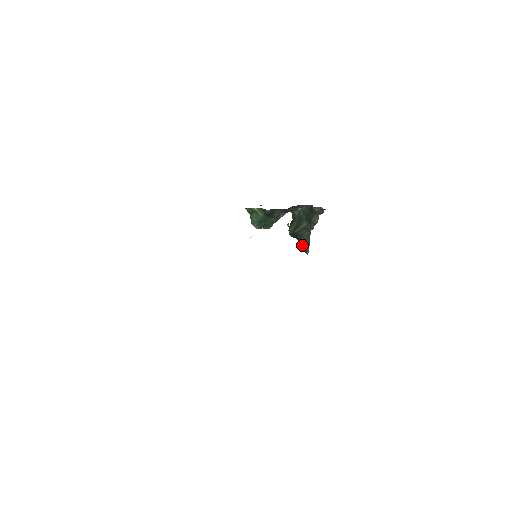
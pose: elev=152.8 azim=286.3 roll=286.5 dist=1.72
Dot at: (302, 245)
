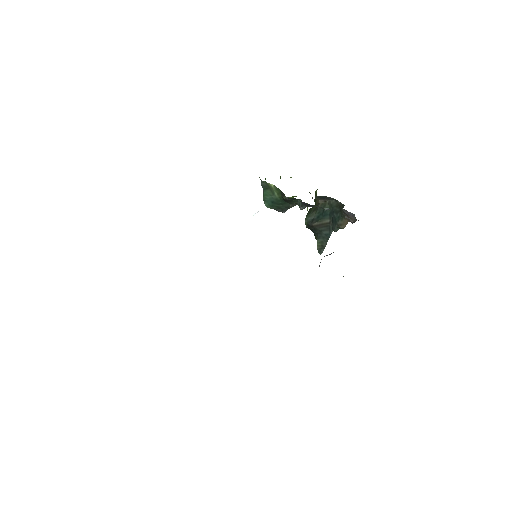
Dot at: (317, 242)
